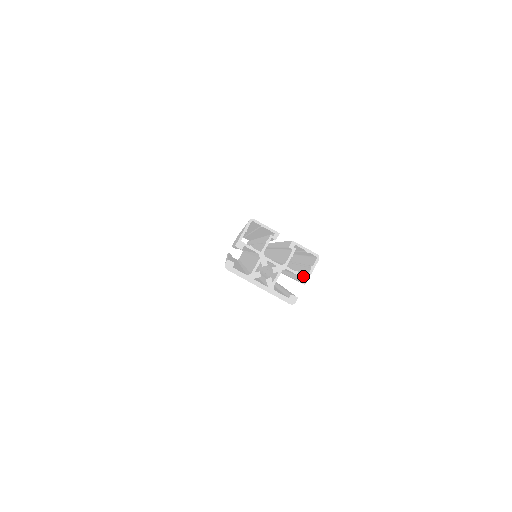
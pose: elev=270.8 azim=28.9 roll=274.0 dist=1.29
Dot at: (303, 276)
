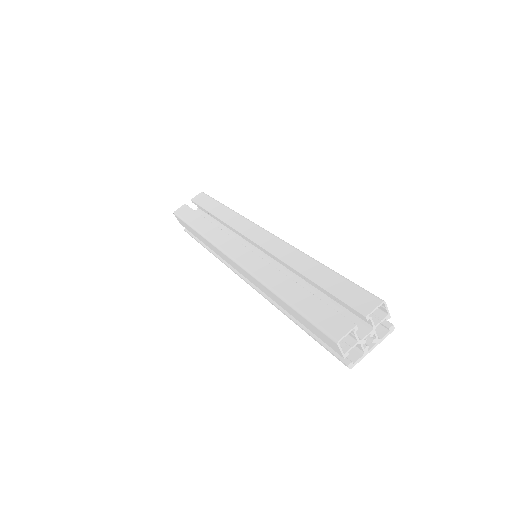
Dot at: (386, 317)
